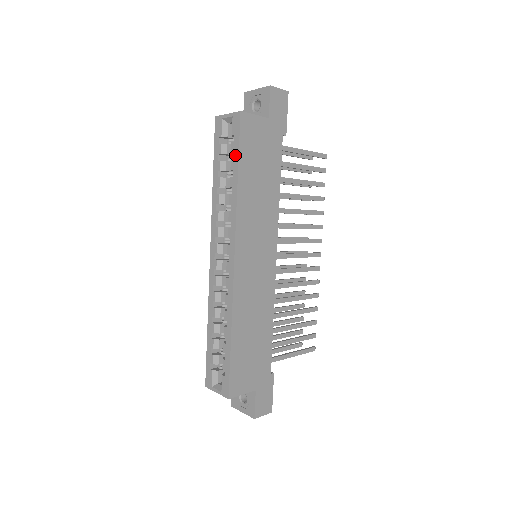
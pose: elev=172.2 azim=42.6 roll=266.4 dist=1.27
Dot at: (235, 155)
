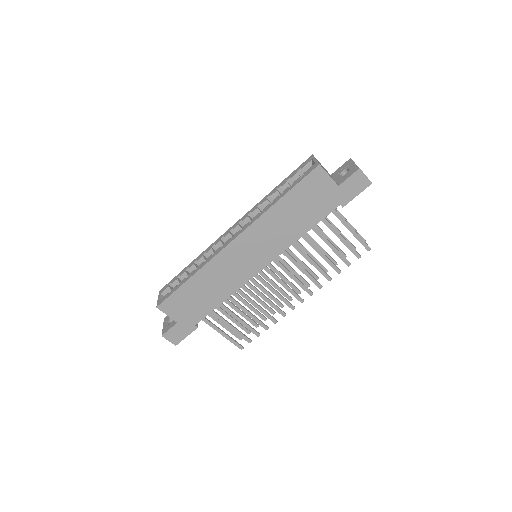
Dot at: (292, 186)
